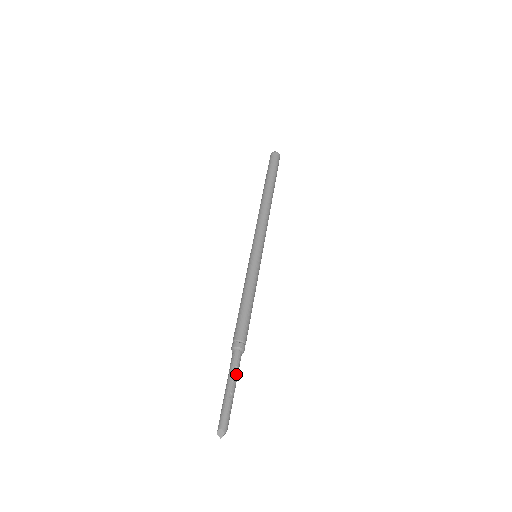
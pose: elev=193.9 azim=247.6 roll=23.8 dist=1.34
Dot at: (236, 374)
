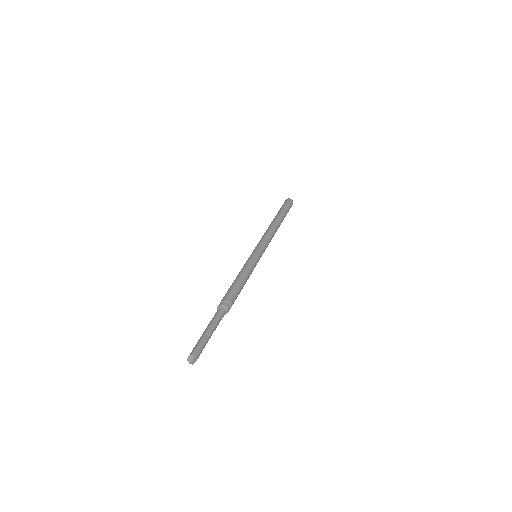
Dot at: (216, 323)
